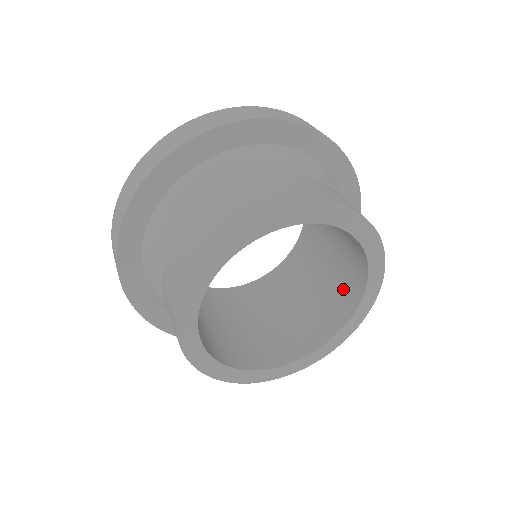
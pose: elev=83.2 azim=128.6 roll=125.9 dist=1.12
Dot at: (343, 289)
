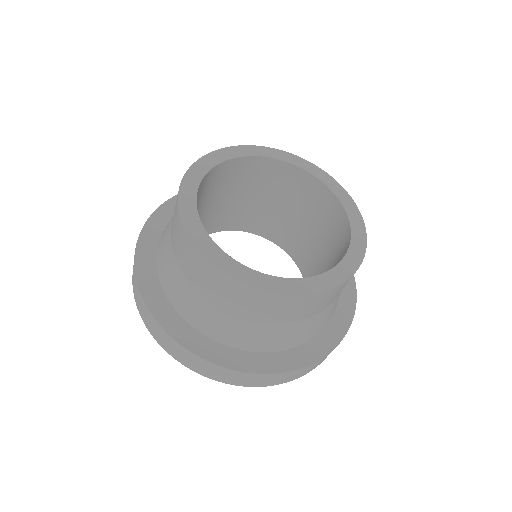
Dot at: (324, 211)
